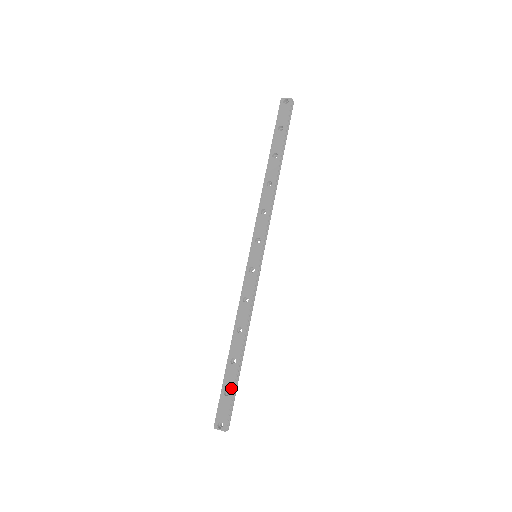
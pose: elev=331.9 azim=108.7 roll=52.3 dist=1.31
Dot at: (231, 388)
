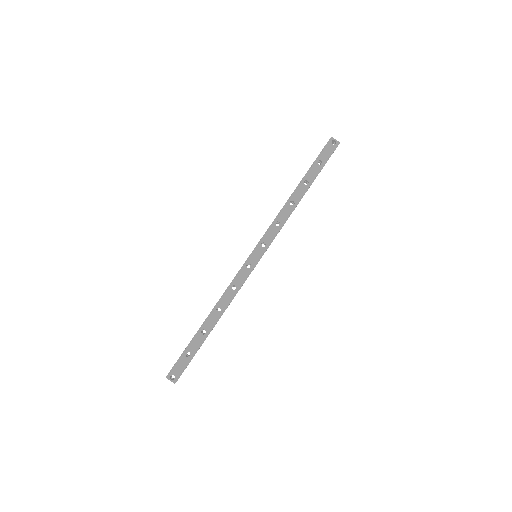
Dot at: (193, 352)
